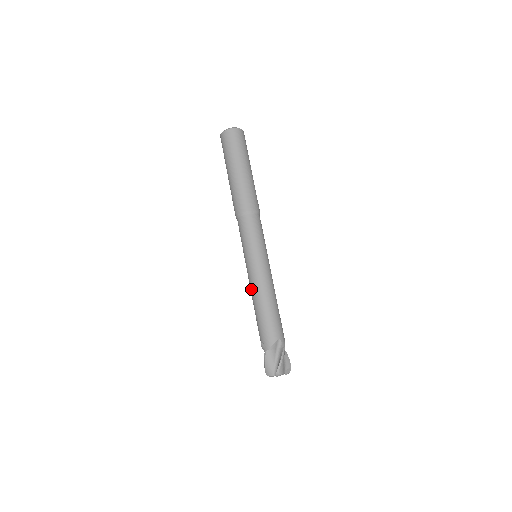
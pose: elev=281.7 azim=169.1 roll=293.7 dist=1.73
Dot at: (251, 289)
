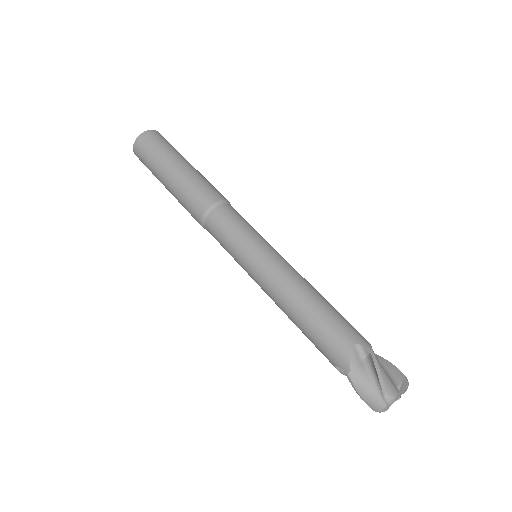
Dot at: occluded
